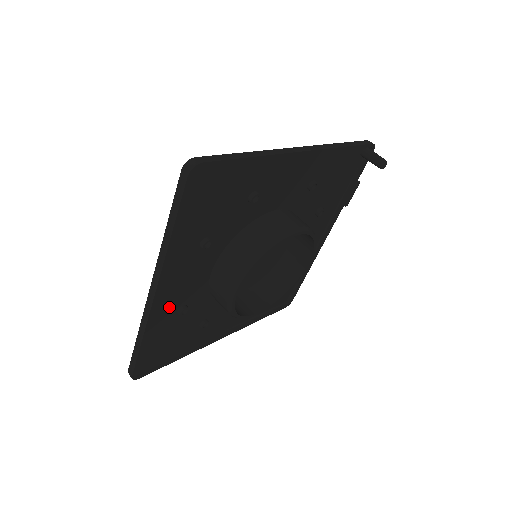
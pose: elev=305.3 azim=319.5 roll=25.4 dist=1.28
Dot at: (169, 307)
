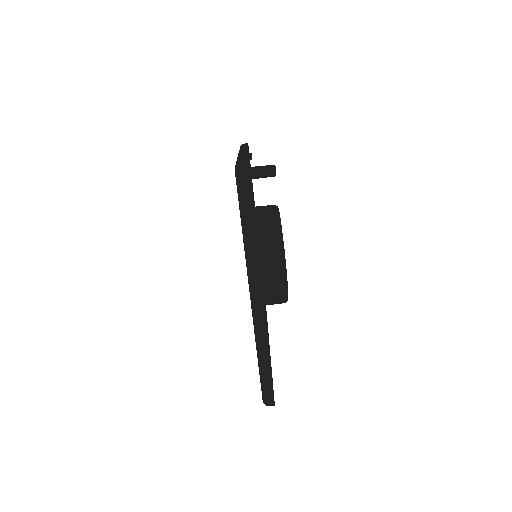
Dot at: occluded
